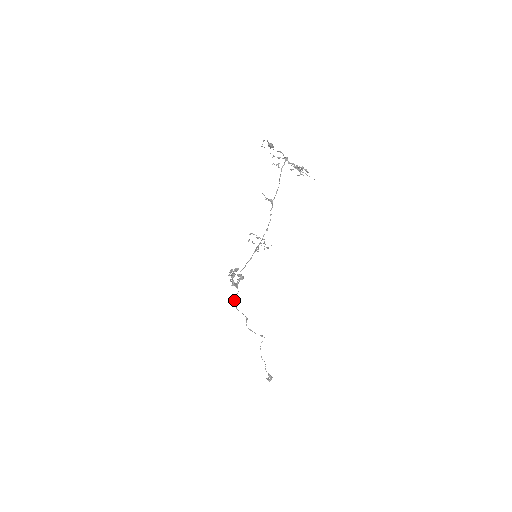
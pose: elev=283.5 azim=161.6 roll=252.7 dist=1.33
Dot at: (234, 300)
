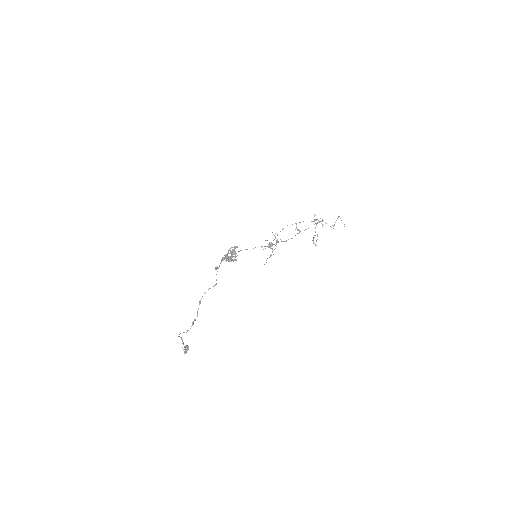
Dot at: (217, 266)
